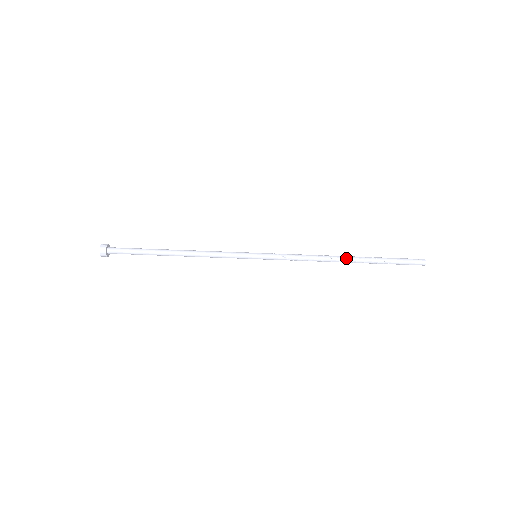
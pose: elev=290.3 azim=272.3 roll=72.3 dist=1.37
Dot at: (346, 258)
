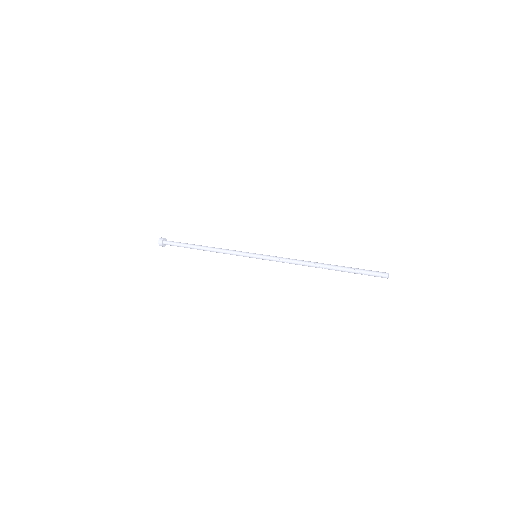
Dot at: (322, 263)
